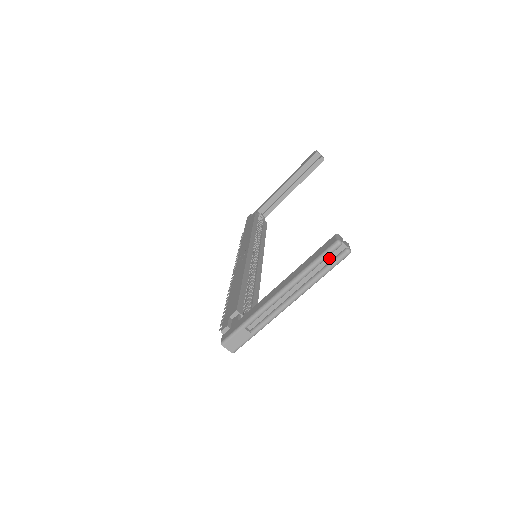
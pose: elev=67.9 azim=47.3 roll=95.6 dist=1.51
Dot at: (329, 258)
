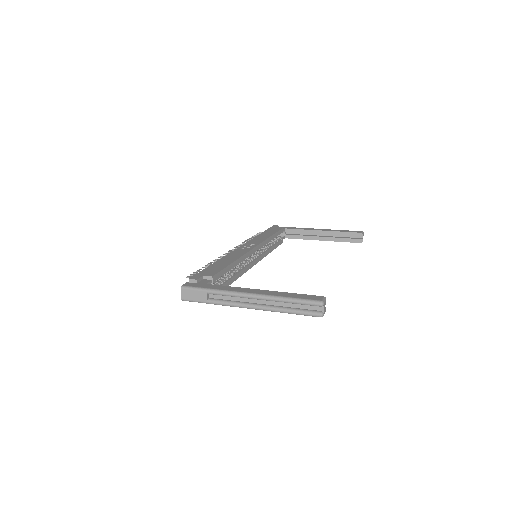
Dot at: (305, 306)
